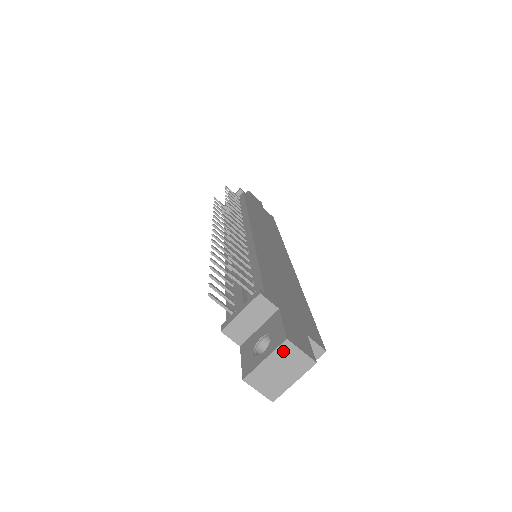
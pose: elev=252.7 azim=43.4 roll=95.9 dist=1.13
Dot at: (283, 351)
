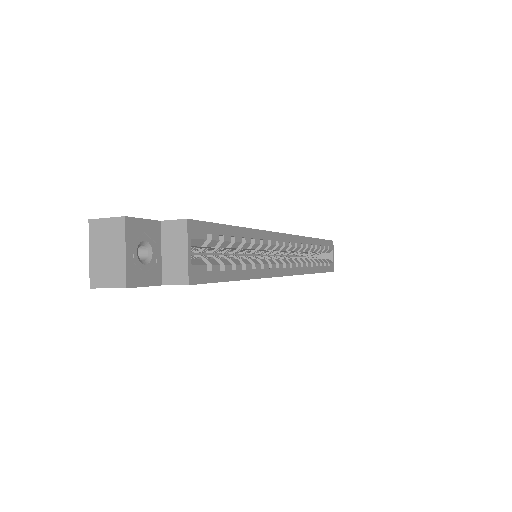
Dot at: (95, 233)
